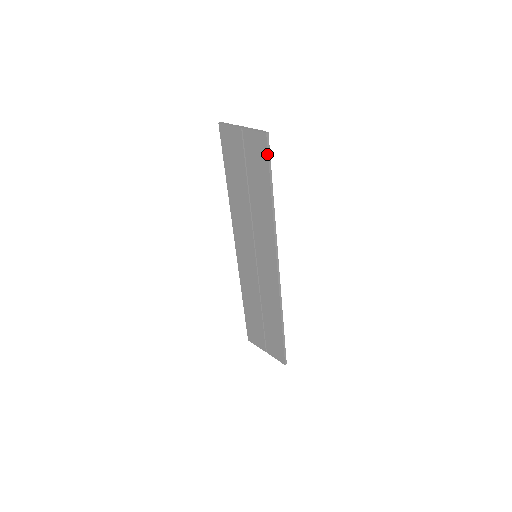
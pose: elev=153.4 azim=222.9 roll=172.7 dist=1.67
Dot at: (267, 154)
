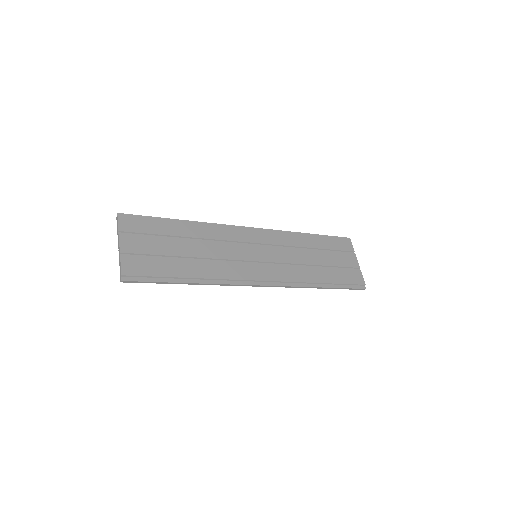
Dot at: (142, 282)
